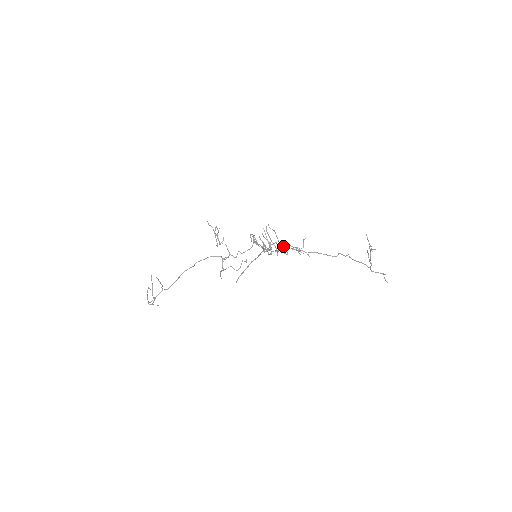
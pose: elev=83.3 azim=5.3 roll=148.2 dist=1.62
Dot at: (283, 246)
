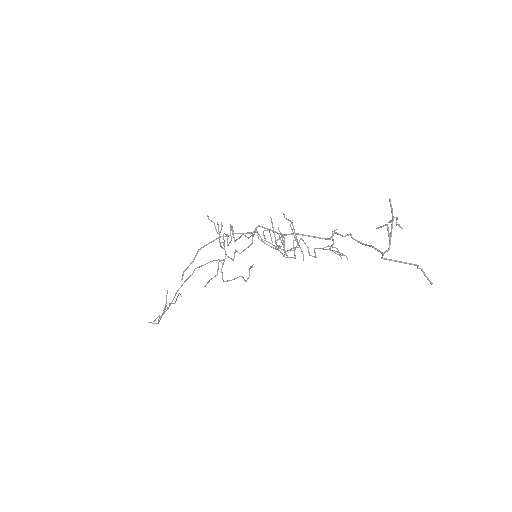
Dot at: (305, 244)
